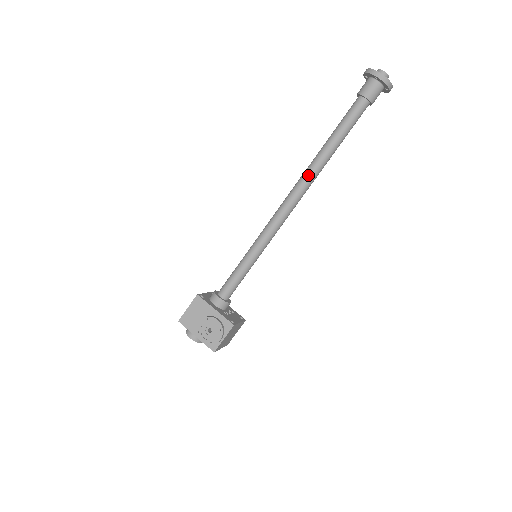
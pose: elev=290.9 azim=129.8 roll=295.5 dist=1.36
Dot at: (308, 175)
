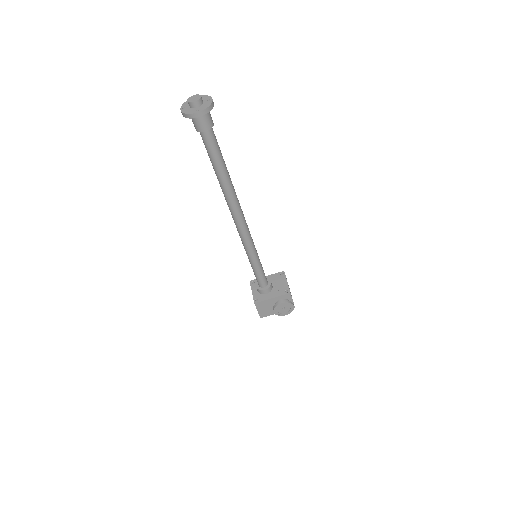
Dot at: (232, 202)
